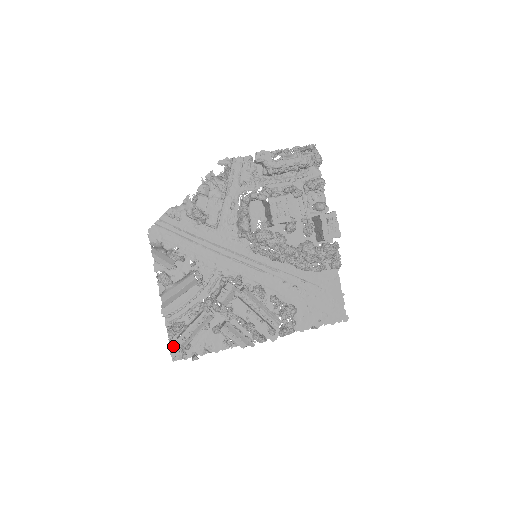
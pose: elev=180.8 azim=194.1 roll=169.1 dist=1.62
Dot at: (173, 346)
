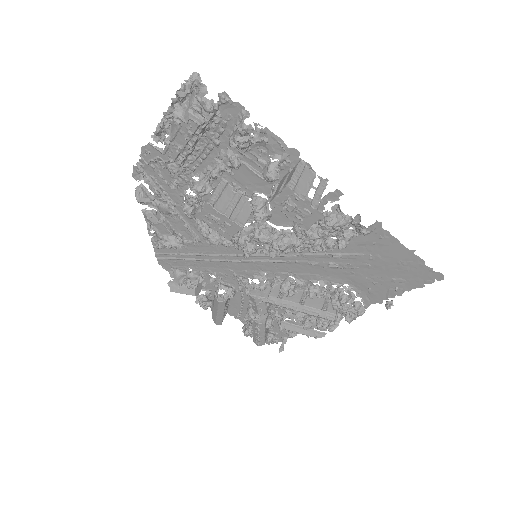
Dot at: occluded
